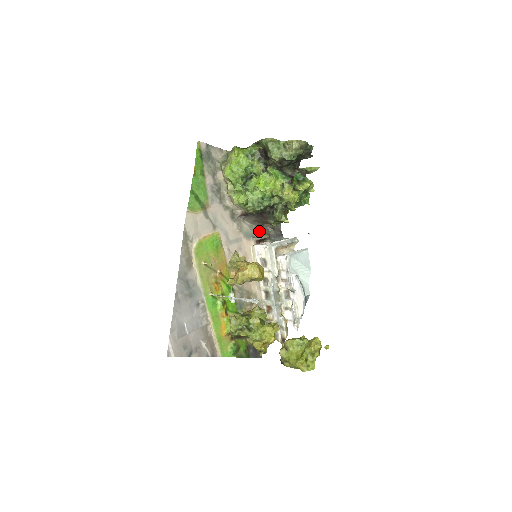
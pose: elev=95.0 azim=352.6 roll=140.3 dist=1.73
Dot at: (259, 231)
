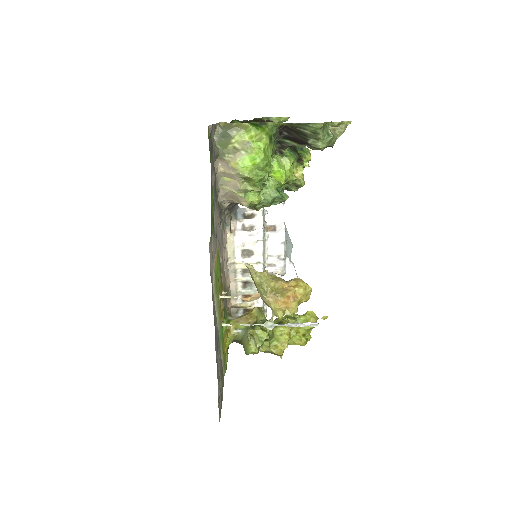
Dot at: (227, 213)
